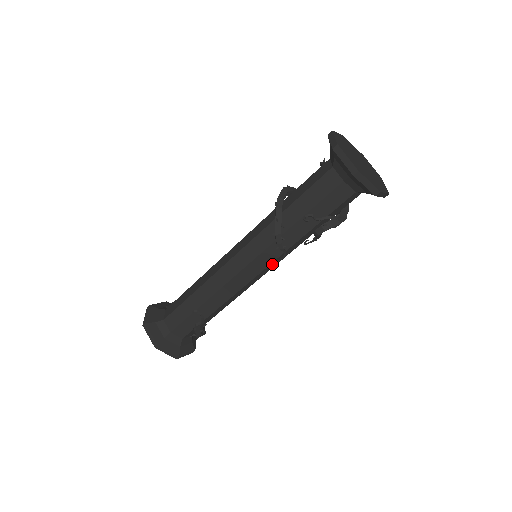
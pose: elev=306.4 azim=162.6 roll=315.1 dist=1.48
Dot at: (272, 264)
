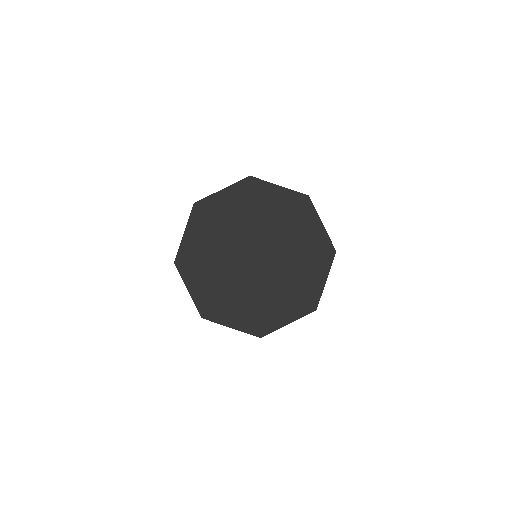
Dot at: occluded
